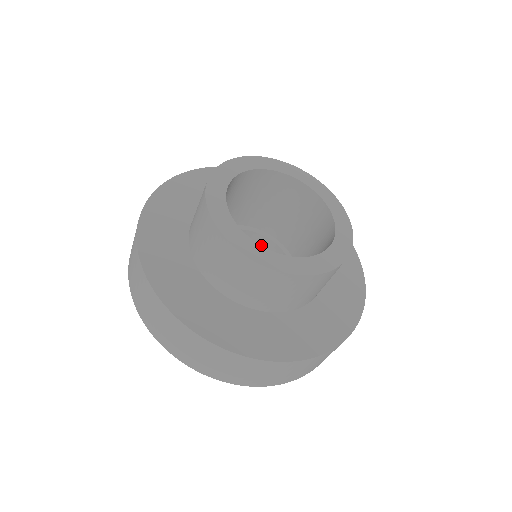
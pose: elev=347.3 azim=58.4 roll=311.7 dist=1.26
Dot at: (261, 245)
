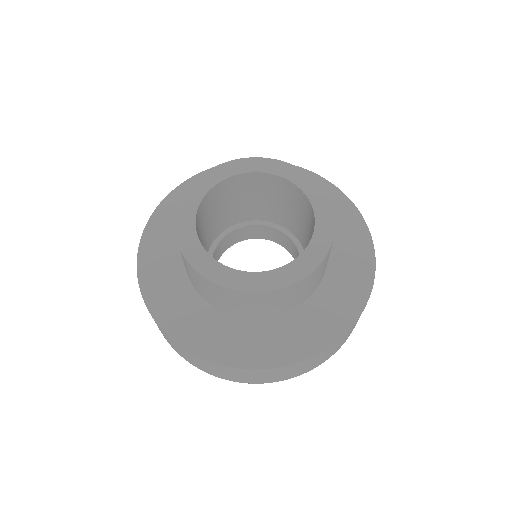
Dot at: (286, 243)
